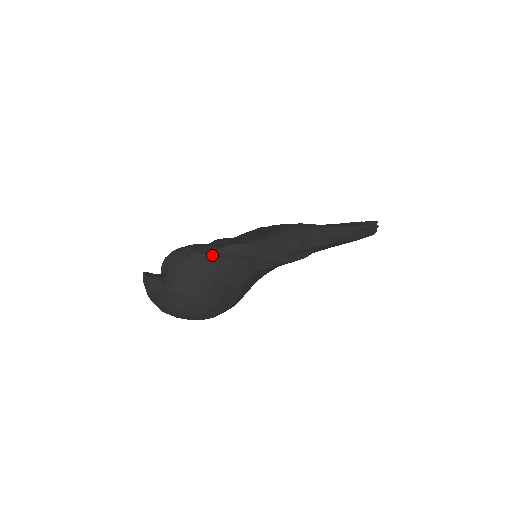
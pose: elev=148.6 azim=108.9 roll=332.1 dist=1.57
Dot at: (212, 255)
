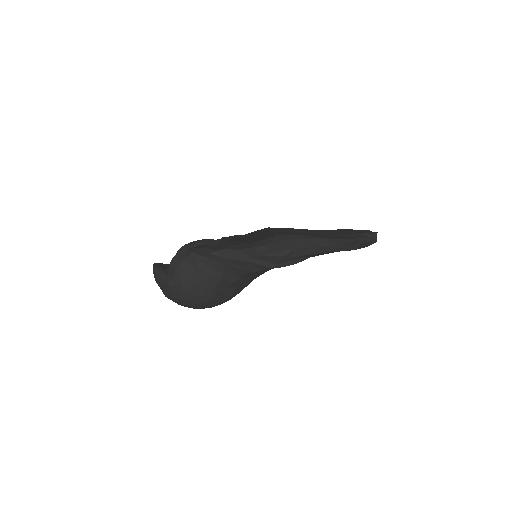
Dot at: (207, 256)
